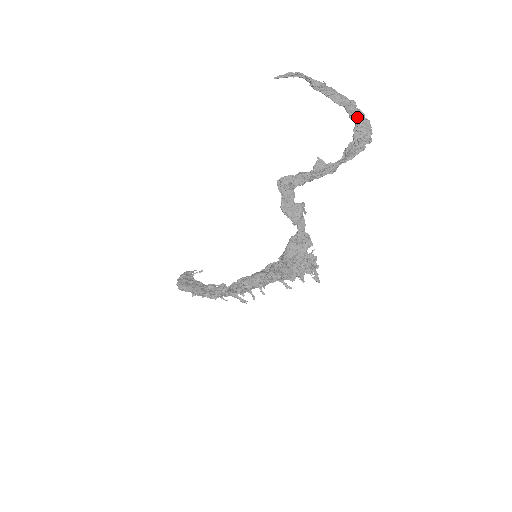
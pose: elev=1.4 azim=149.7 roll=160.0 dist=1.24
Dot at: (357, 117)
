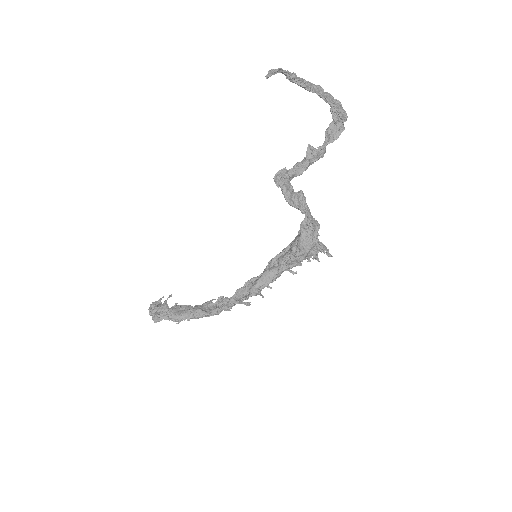
Dot at: (330, 100)
